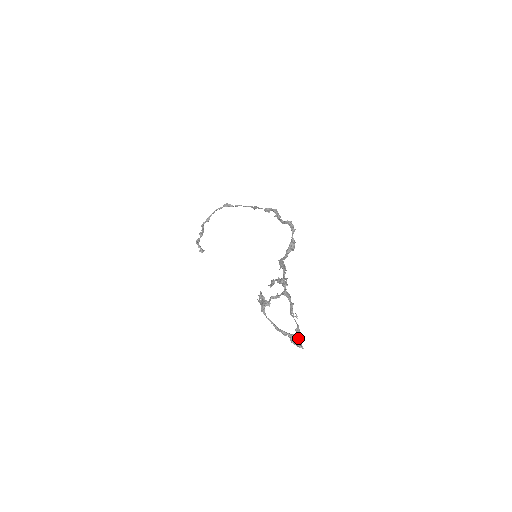
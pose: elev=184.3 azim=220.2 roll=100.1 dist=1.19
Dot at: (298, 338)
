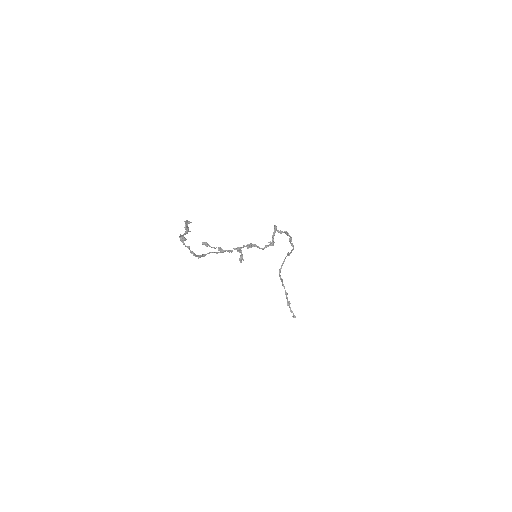
Dot at: (200, 255)
